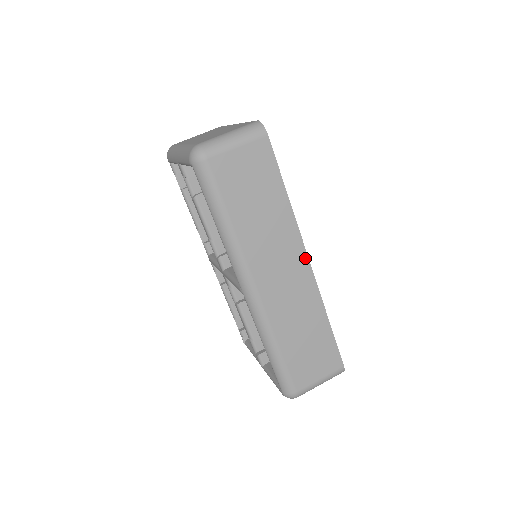
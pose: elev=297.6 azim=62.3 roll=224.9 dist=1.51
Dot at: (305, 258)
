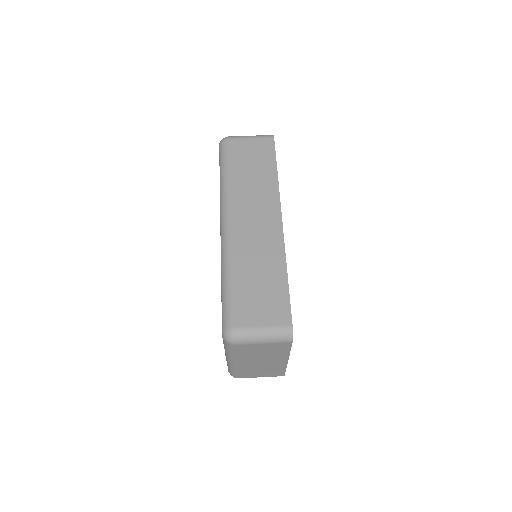
Dot at: (279, 216)
